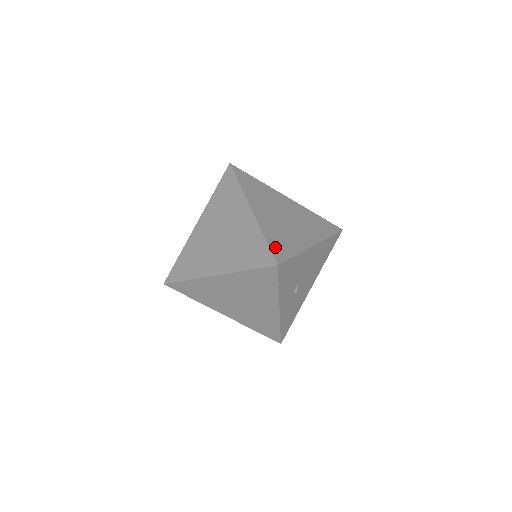
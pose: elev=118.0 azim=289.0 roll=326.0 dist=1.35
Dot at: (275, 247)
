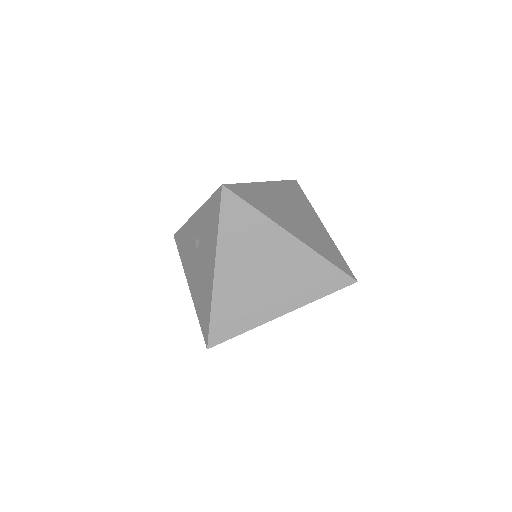
Dot at: (338, 263)
